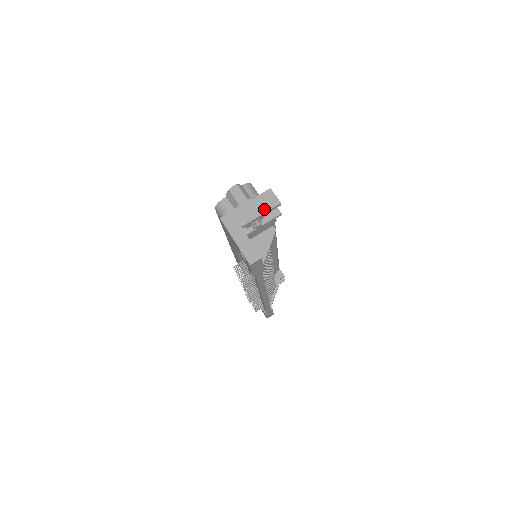
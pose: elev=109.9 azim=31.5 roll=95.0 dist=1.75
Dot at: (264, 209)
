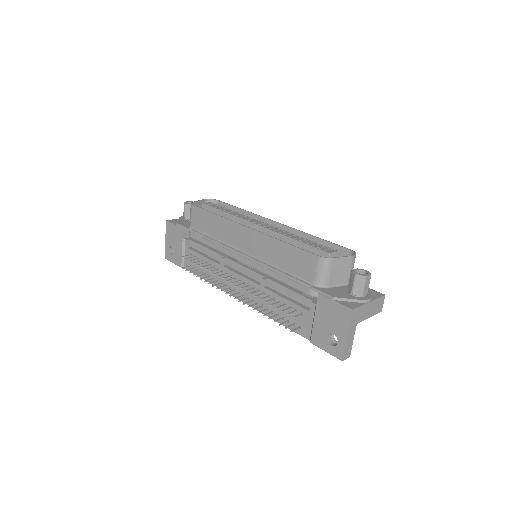
Dot at: (373, 313)
